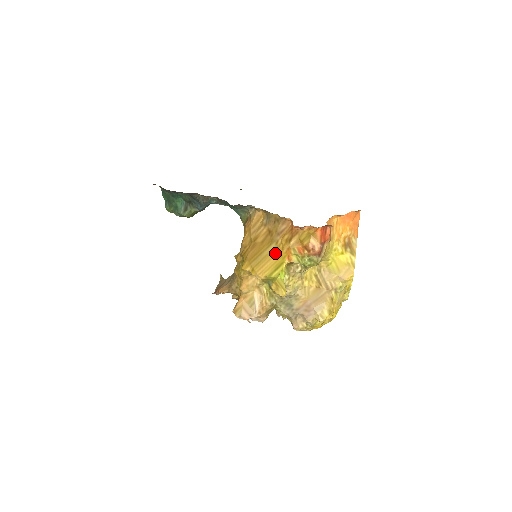
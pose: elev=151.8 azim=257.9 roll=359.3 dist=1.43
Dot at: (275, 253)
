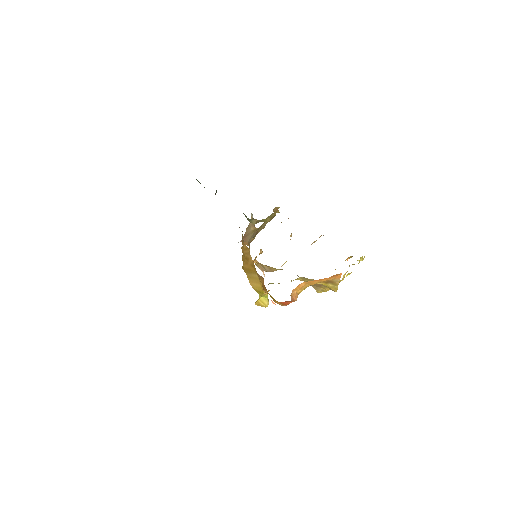
Dot at: (258, 282)
